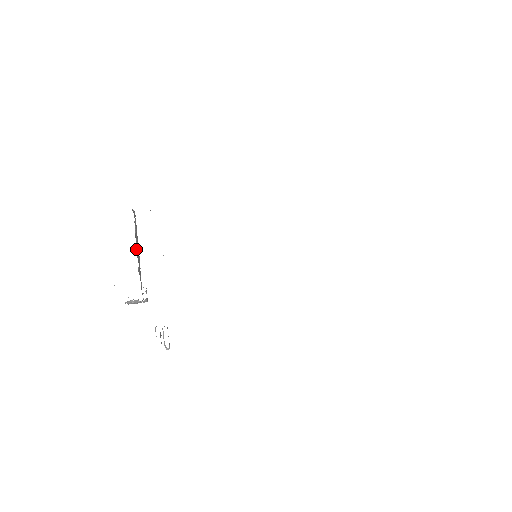
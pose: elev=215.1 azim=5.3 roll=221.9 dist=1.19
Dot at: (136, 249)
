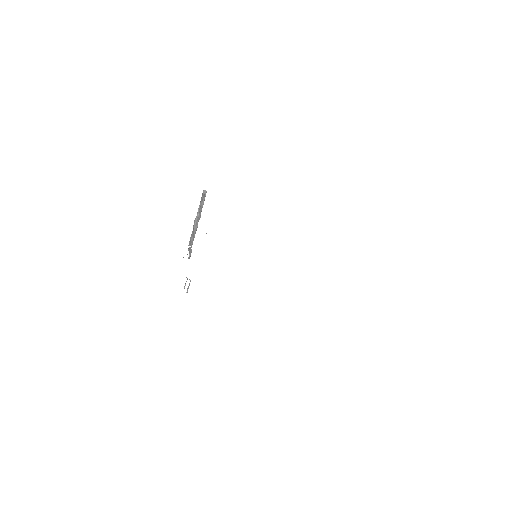
Dot at: (195, 222)
